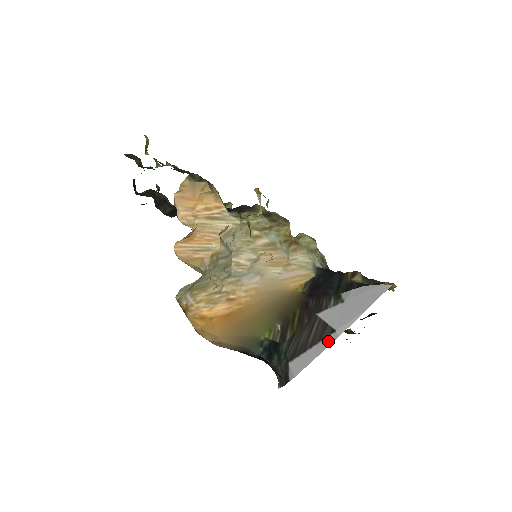
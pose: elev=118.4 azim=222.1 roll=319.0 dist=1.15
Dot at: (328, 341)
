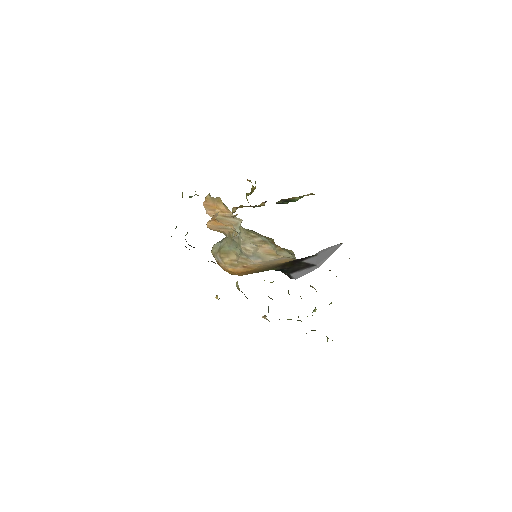
Dot at: (313, 268)
